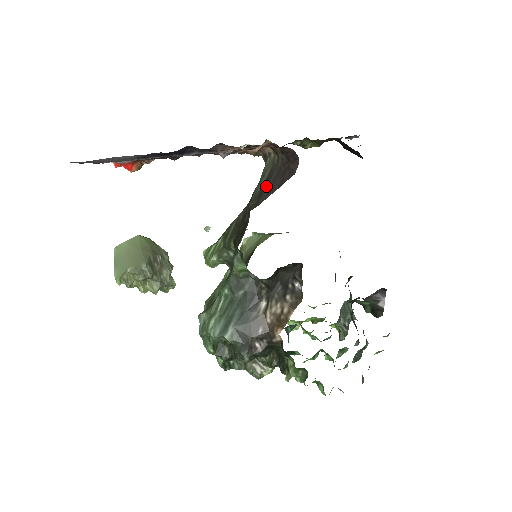
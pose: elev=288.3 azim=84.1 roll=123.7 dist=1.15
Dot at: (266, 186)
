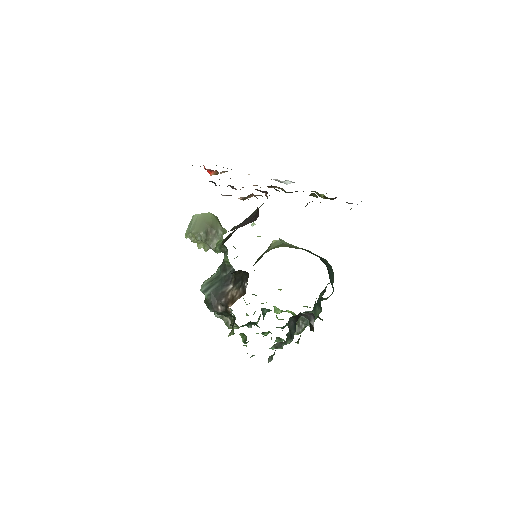
Dot at: (245, 220)
